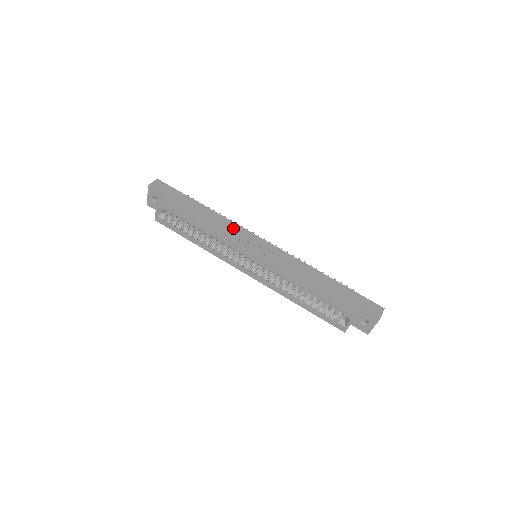
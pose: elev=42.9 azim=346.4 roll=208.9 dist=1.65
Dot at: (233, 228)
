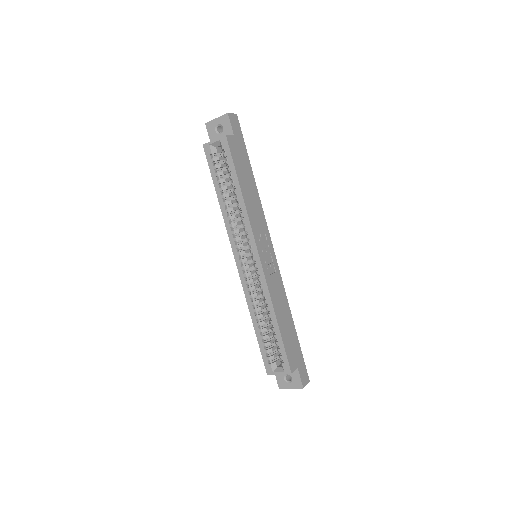
Dot at: (261, 218)
